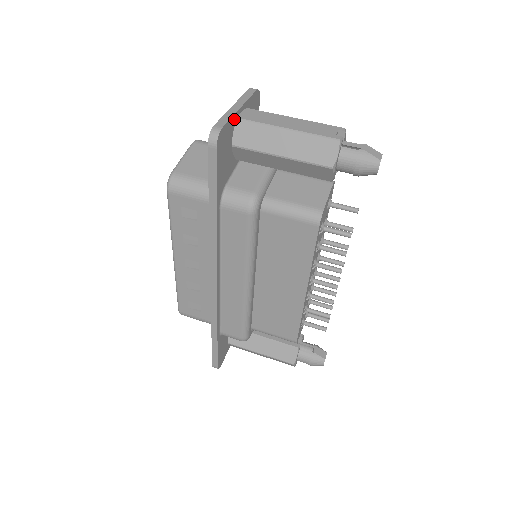
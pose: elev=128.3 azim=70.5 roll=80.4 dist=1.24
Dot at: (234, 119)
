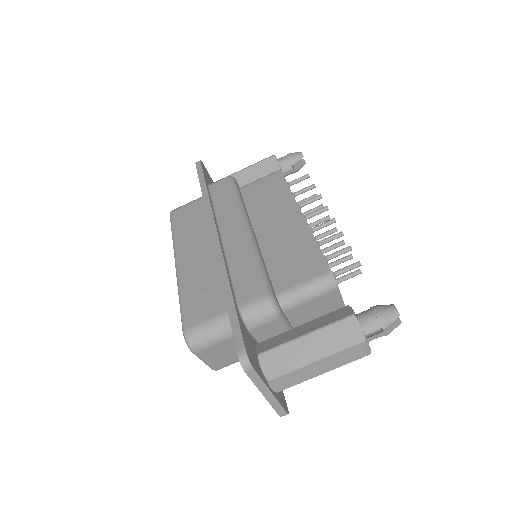
Dot at: (276, 396)
